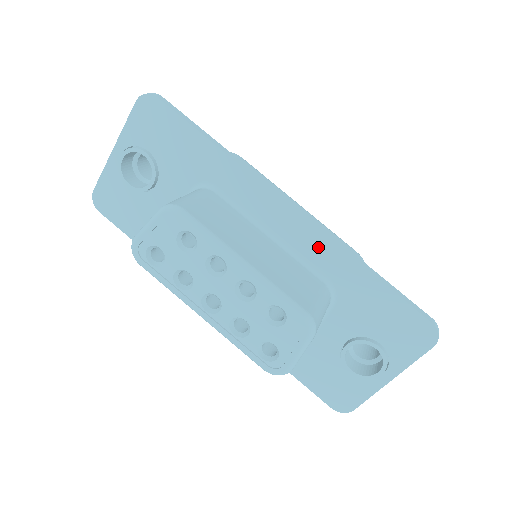
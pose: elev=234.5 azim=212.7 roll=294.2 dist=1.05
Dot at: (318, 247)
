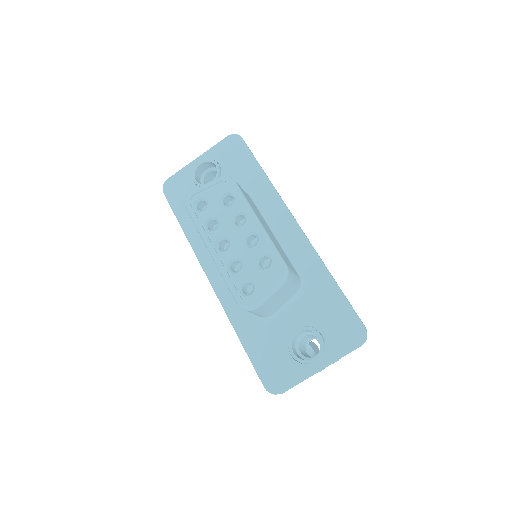
Dot at: (304, 252)
